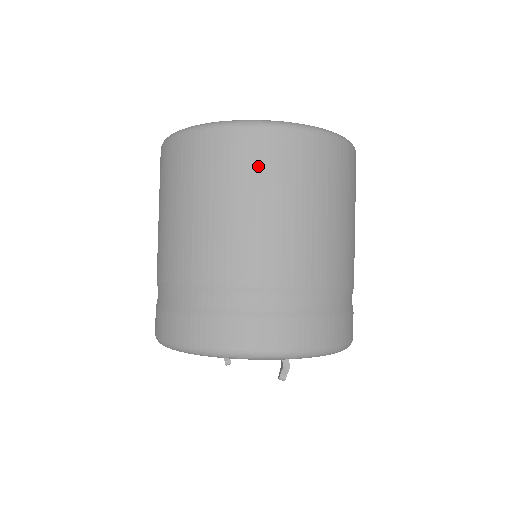
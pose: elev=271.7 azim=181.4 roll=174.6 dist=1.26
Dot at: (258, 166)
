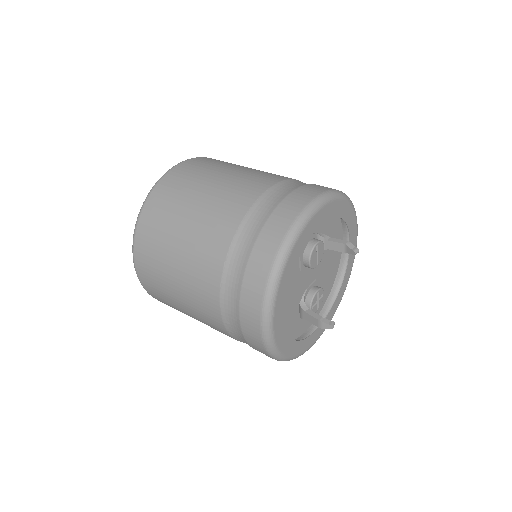
Dot at: (194, 173)
